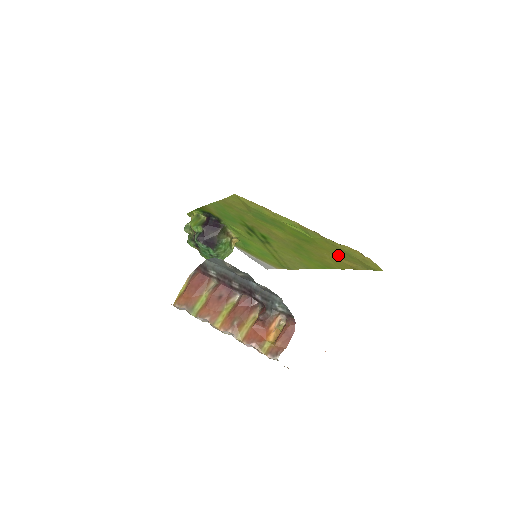
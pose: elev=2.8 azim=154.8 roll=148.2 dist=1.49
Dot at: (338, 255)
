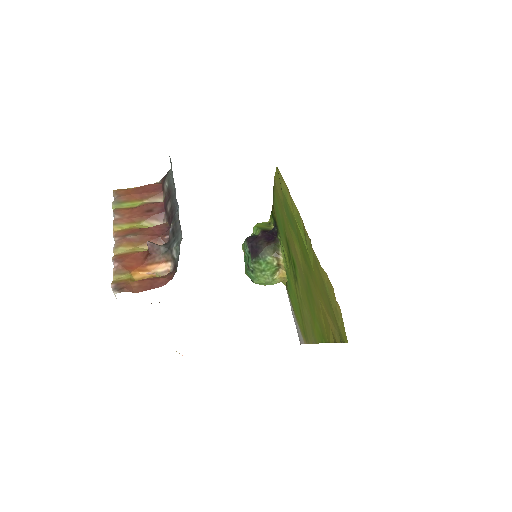
Dot at: (324, 300)
